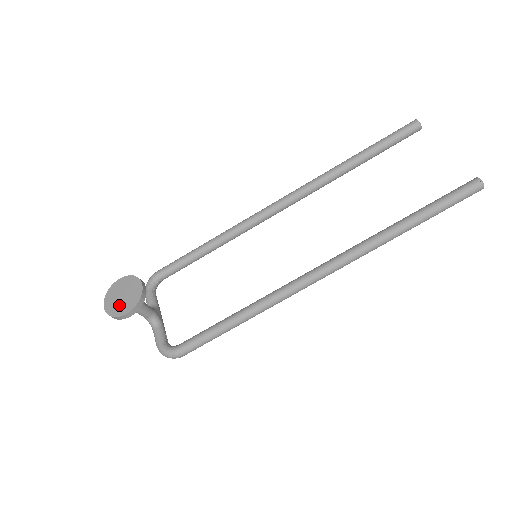
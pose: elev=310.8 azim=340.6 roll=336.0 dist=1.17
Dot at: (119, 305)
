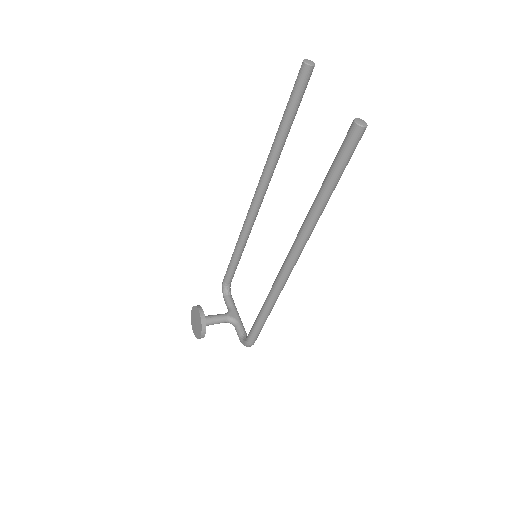
Dot at: (197, 330)
